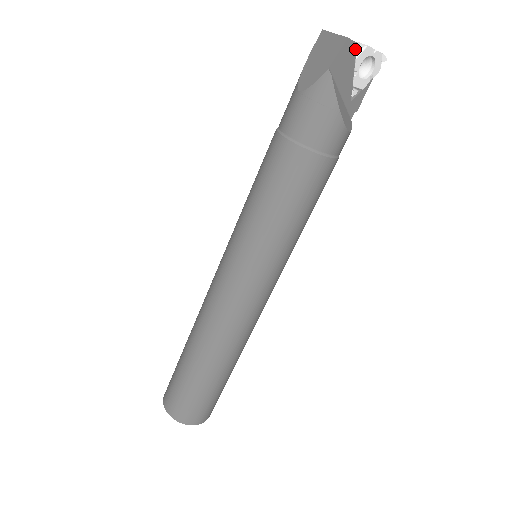
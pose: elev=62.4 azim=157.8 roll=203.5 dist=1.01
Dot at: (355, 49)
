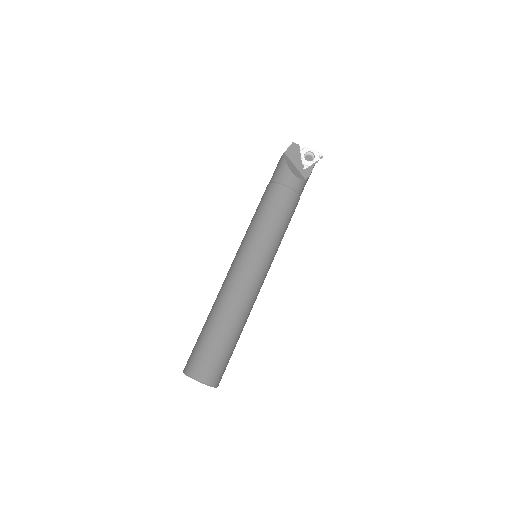
Dot at: (299, 147)
